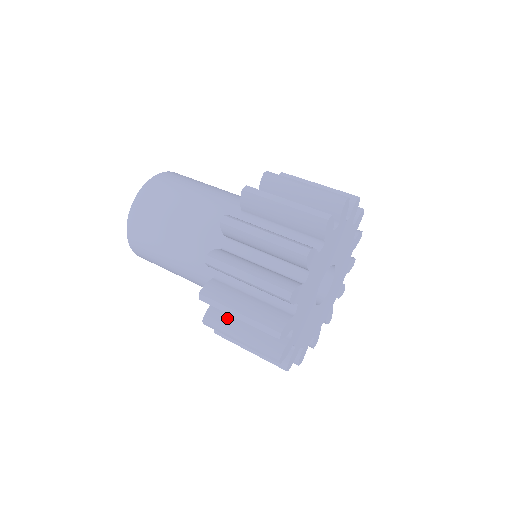
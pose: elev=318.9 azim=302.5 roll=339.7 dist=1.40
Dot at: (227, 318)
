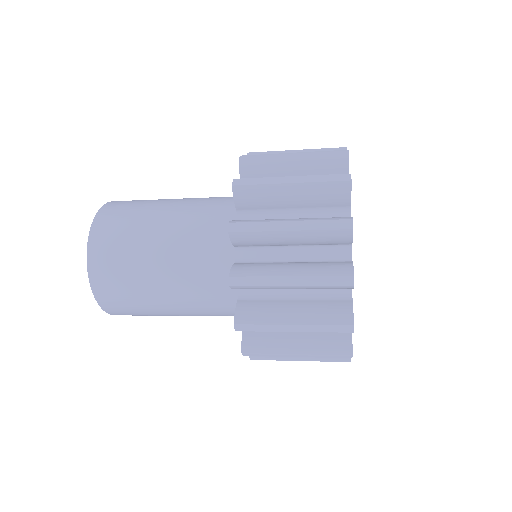
Dot at: (263, 265)
